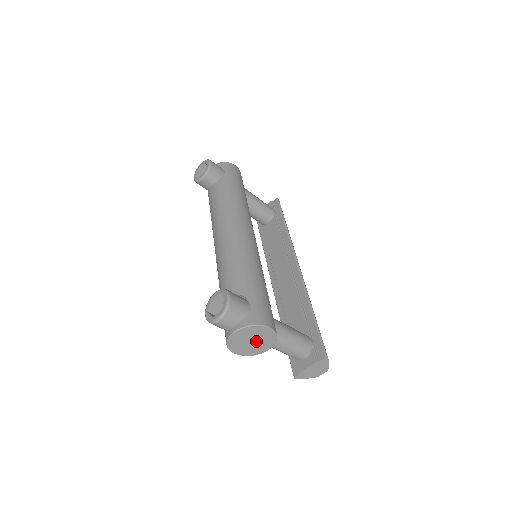
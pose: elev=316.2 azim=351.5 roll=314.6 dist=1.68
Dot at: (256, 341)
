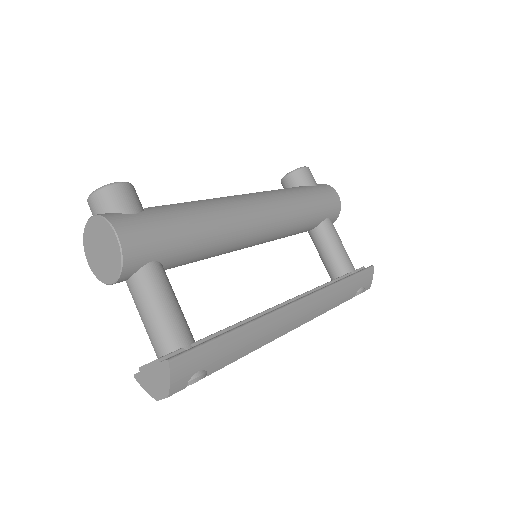
Dot at: (105, 253)
